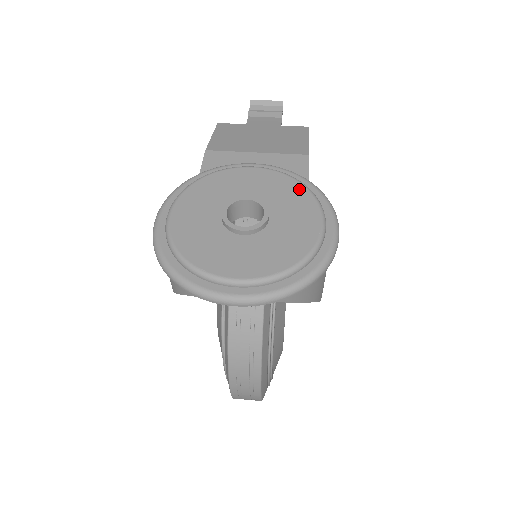
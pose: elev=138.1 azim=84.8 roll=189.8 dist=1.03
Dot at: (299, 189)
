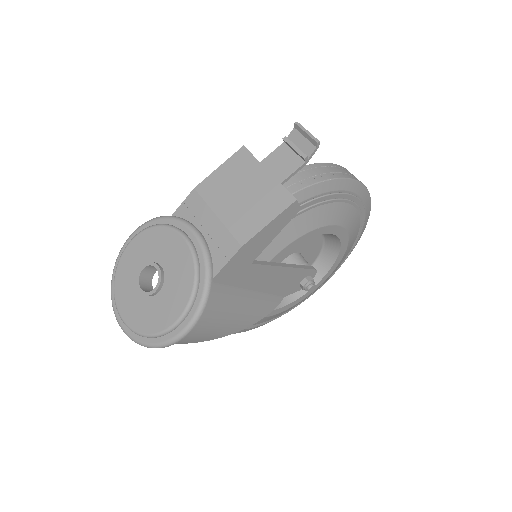
Dot at: (189, 283)
